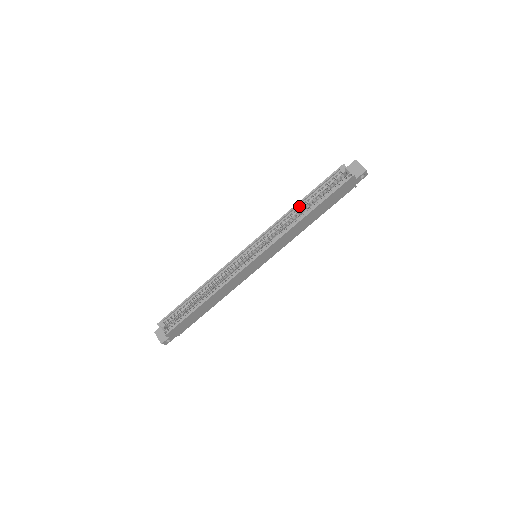
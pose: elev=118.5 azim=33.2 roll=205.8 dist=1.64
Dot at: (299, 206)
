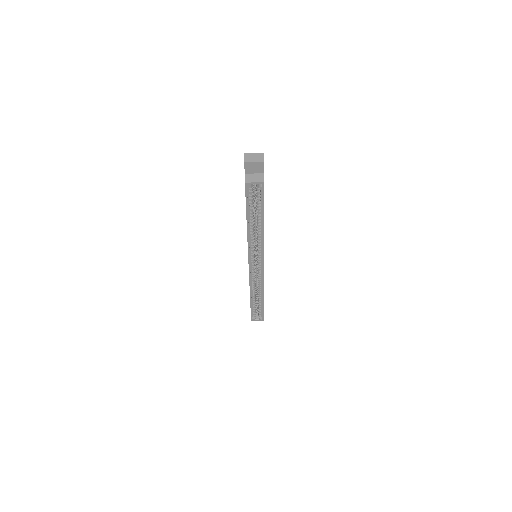
Dot at: (250, 226)
